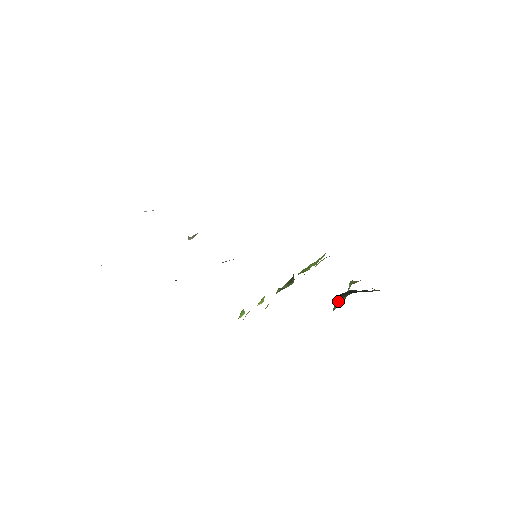
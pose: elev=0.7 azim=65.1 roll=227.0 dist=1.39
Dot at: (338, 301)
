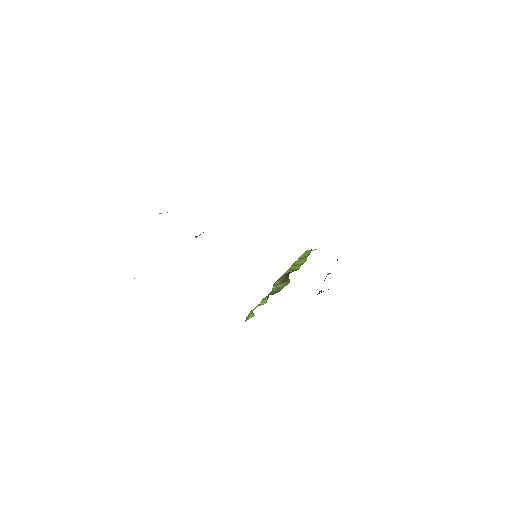
Dot at: occluded
